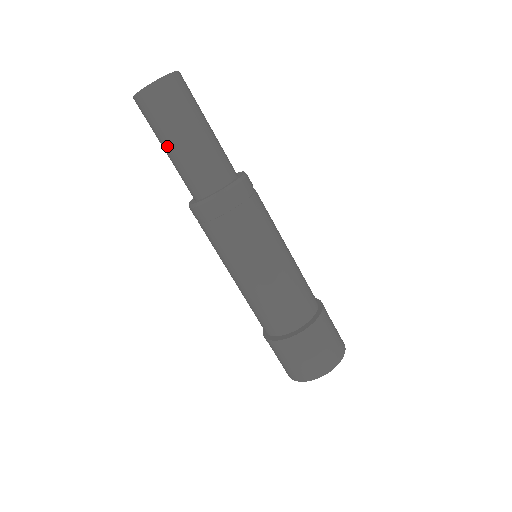
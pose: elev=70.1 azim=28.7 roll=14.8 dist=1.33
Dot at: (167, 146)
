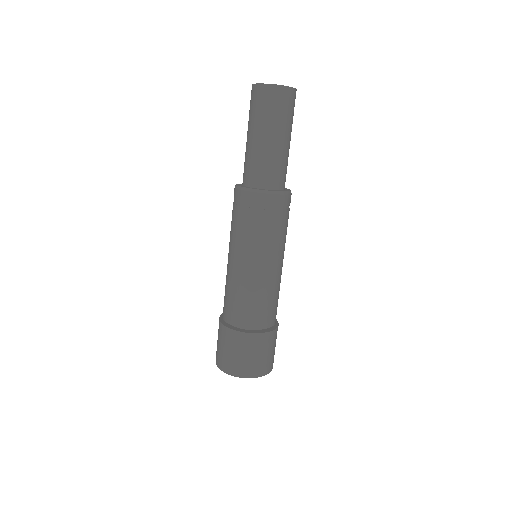
Dot at: (247, 133)
